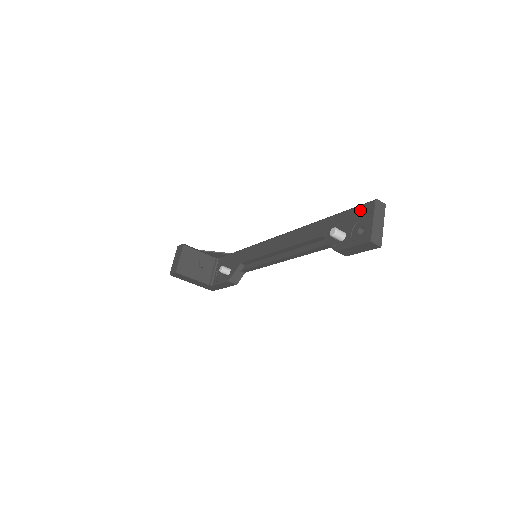
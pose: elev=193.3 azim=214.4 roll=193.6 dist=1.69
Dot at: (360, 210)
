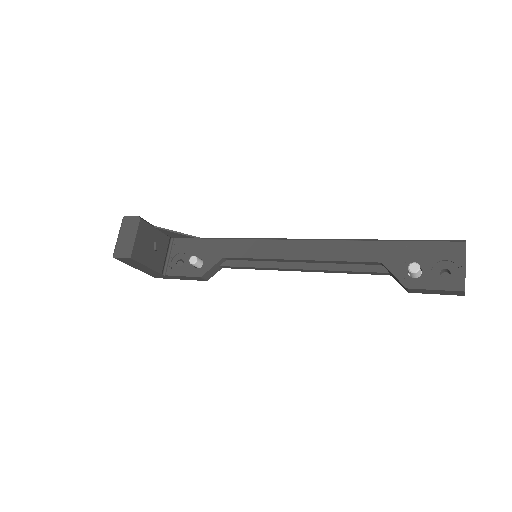
Dot at: (443, 247)
